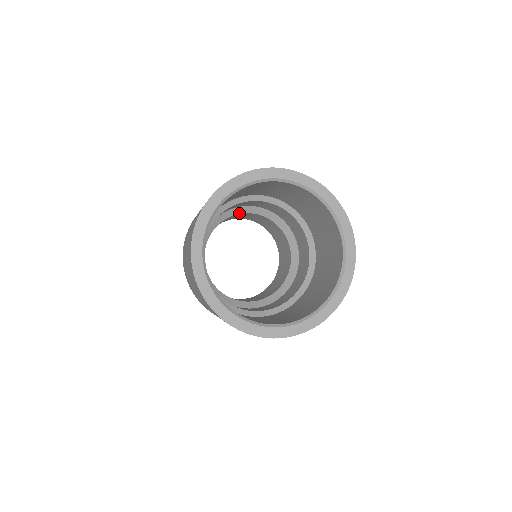
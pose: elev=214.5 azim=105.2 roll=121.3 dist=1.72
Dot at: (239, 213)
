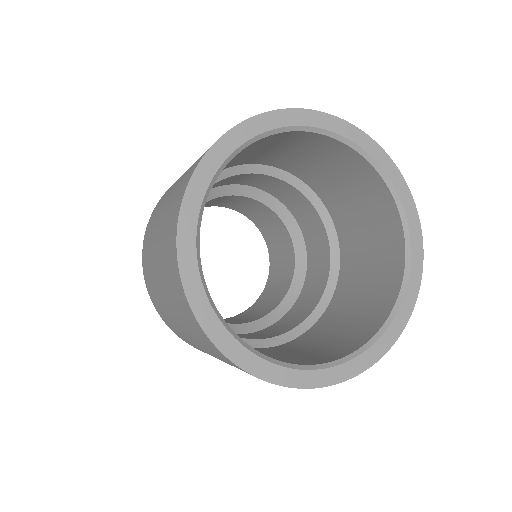
Dot at: (259, 200)
